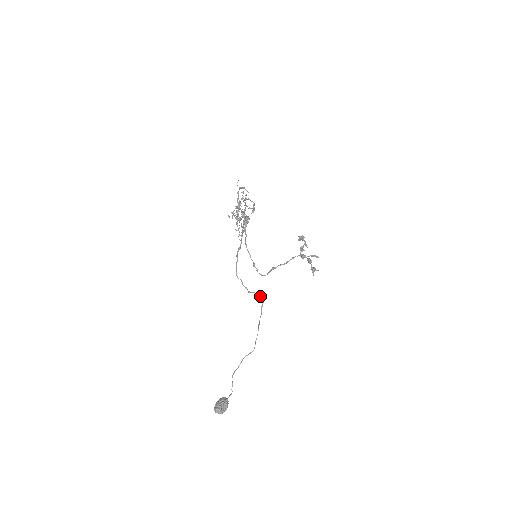
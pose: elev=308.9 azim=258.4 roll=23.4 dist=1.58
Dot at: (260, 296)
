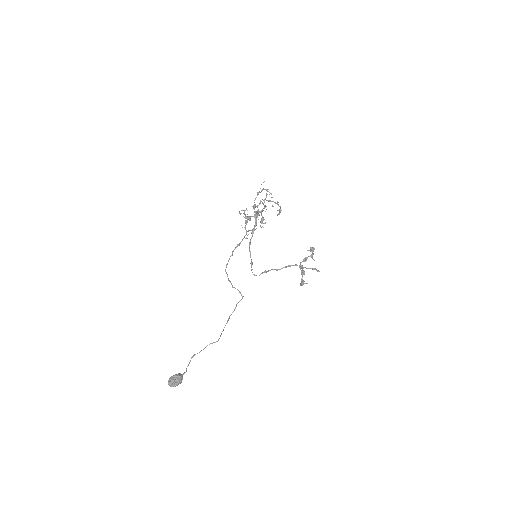
Dot at: occluded
